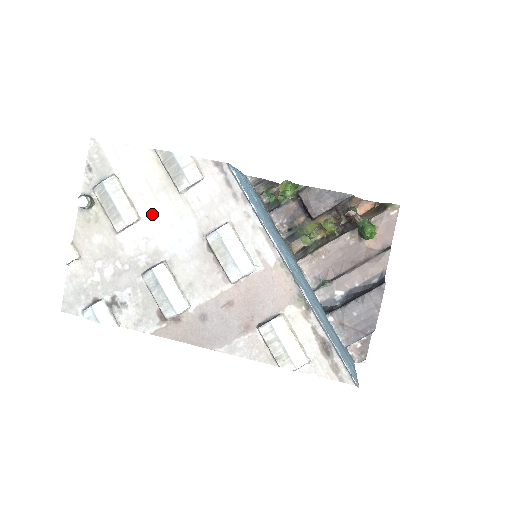
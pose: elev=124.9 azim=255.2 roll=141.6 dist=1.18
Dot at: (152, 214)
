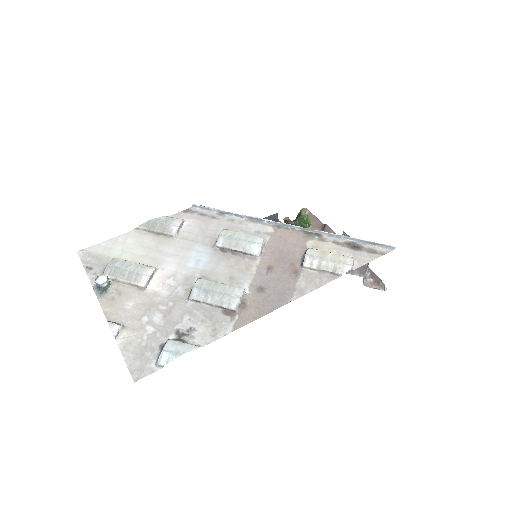
Dot at: (164, 261)
